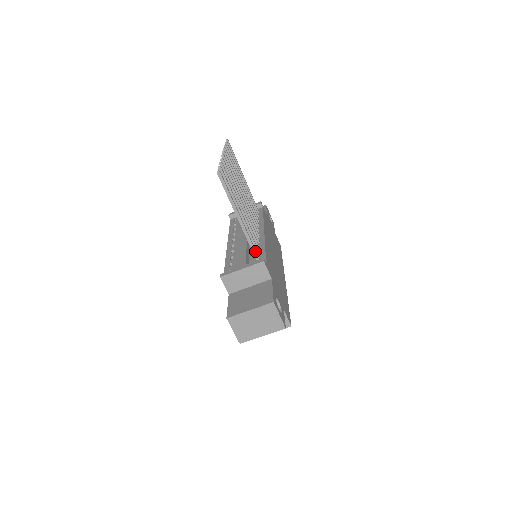
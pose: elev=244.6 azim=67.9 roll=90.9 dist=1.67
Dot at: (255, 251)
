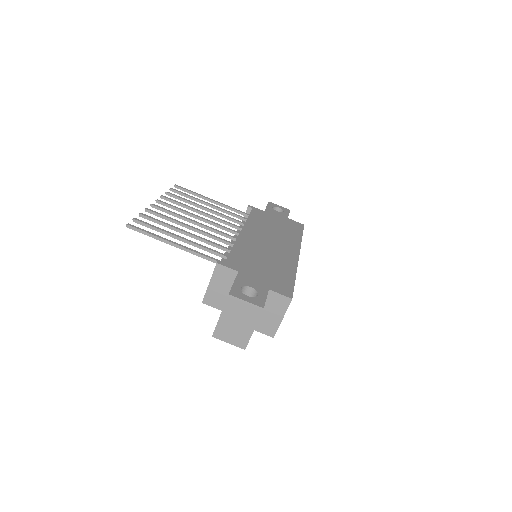
Dot at: (212, 259)
